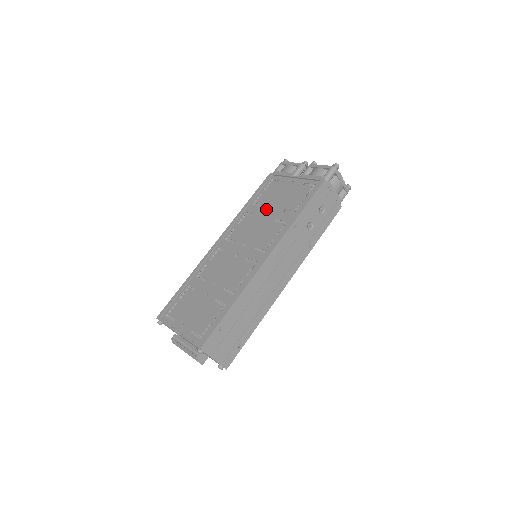
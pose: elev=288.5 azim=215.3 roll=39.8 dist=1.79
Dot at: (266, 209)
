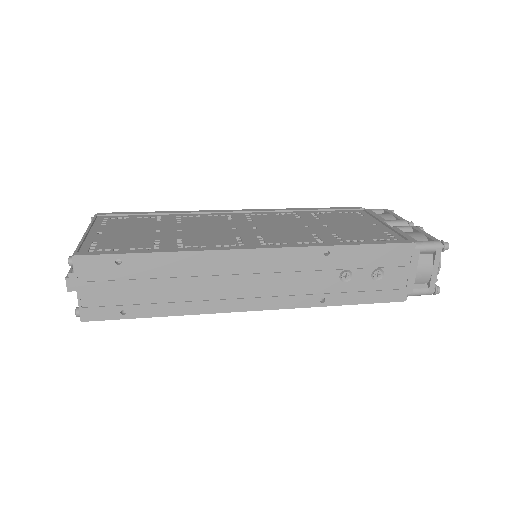
Dot at: (318, 222)
